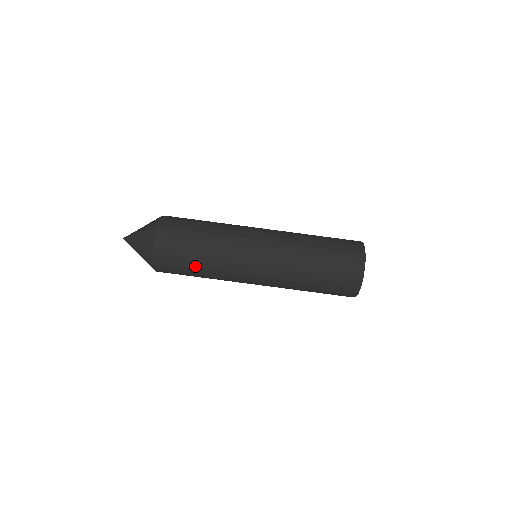
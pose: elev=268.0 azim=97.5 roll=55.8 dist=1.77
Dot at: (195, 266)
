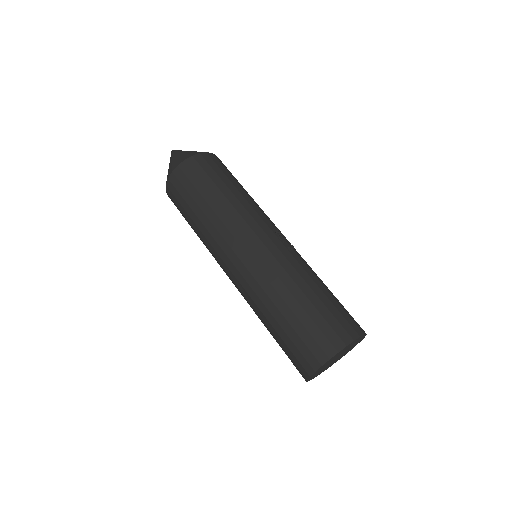
Dot at: (200, 203)
